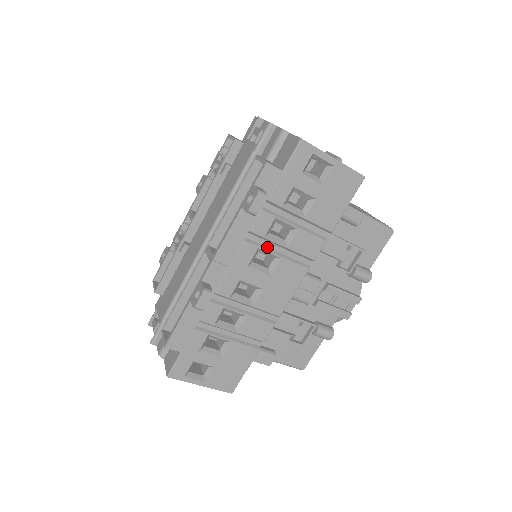
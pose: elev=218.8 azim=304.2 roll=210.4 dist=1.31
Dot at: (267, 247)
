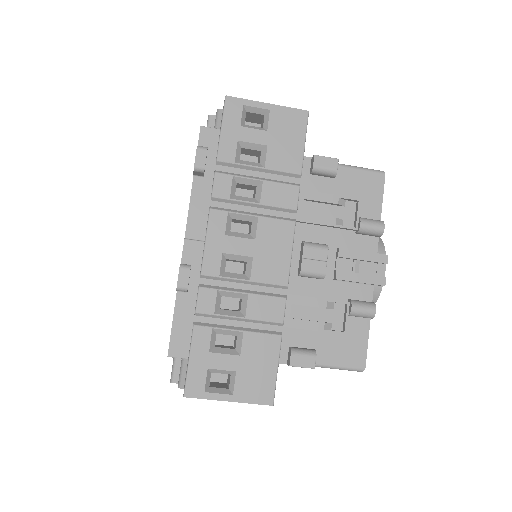
Dot at: (239, 211)
